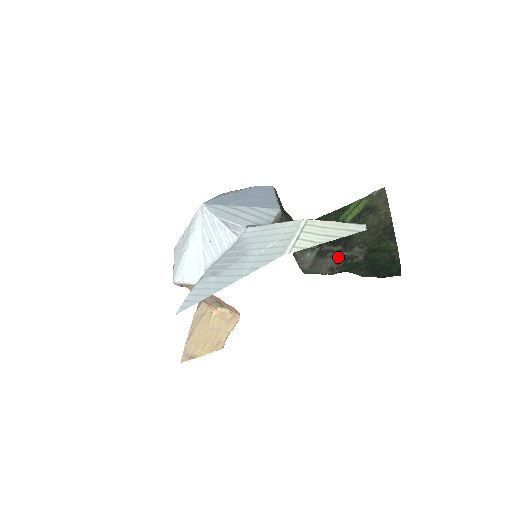
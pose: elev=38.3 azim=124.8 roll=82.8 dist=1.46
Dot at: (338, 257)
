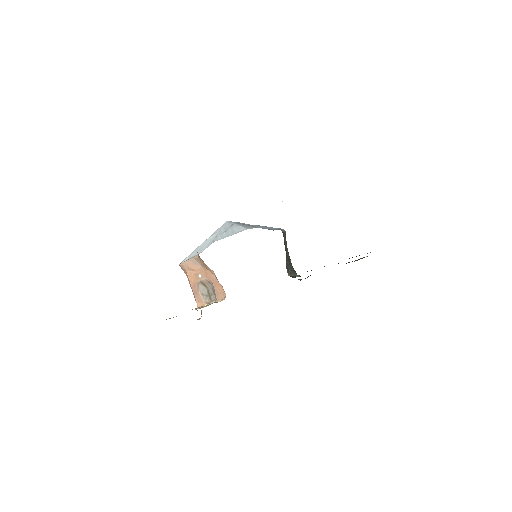
Dot at: occluded
